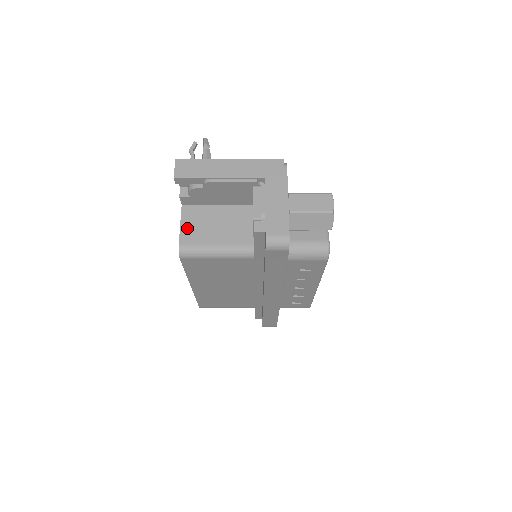
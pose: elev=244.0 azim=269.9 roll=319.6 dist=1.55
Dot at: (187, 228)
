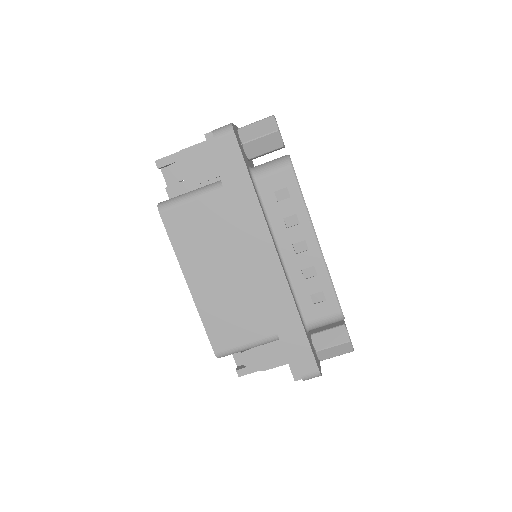
Dot at: occluded
